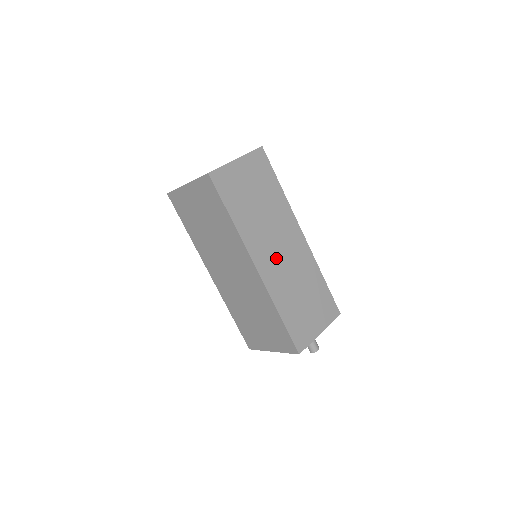
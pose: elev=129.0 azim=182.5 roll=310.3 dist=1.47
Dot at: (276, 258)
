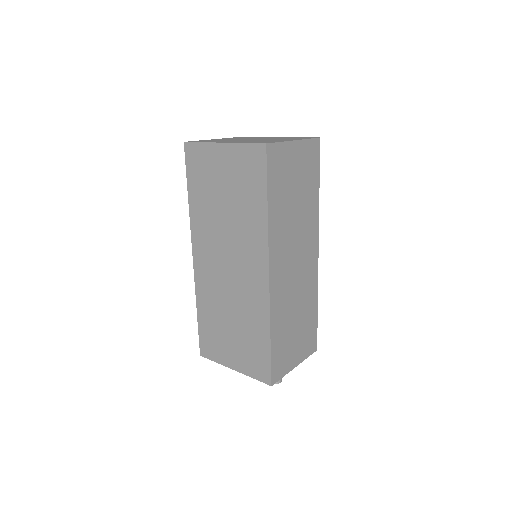
Dot at: (289, 270)
